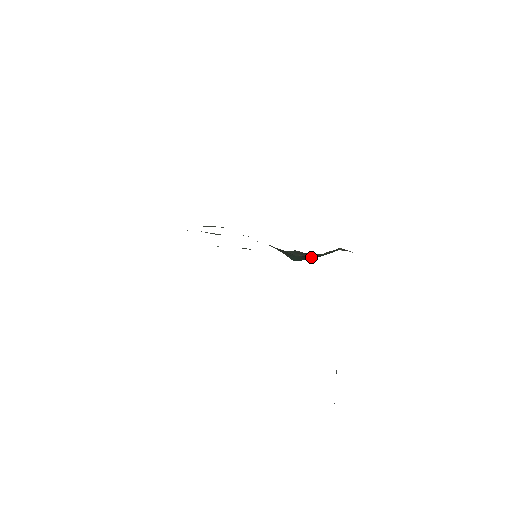
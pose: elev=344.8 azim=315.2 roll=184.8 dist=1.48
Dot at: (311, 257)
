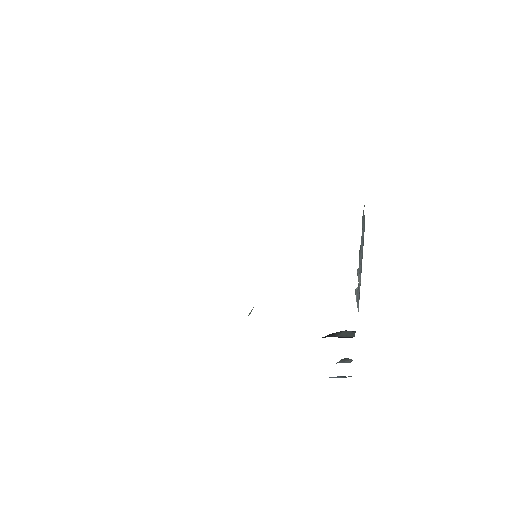
Dot at: occluded
